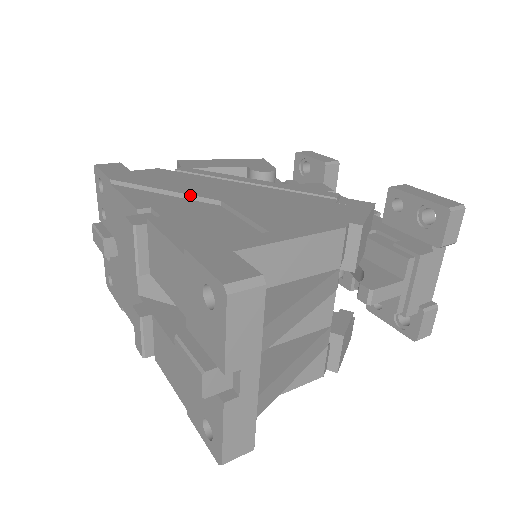
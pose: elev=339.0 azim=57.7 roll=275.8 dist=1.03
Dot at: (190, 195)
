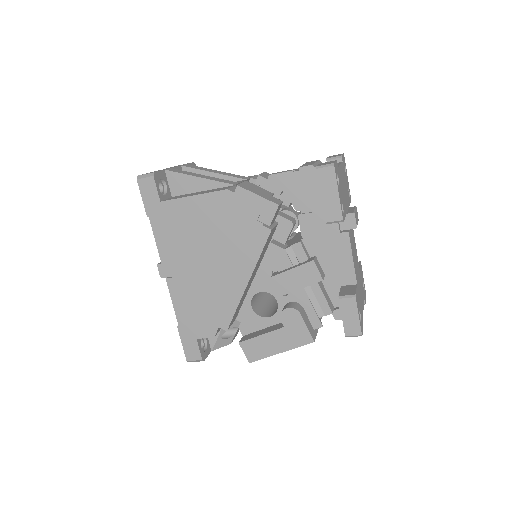
Dot at: occluded
